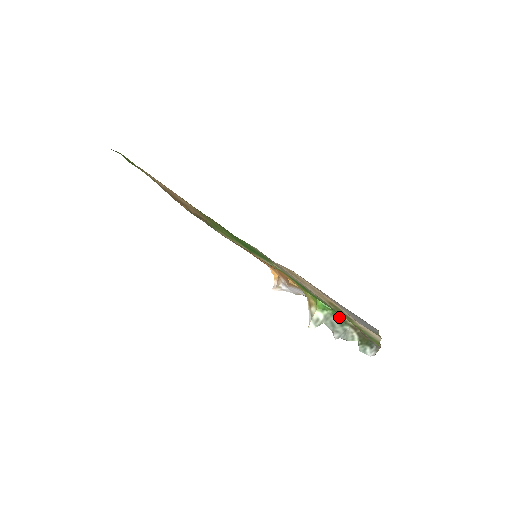
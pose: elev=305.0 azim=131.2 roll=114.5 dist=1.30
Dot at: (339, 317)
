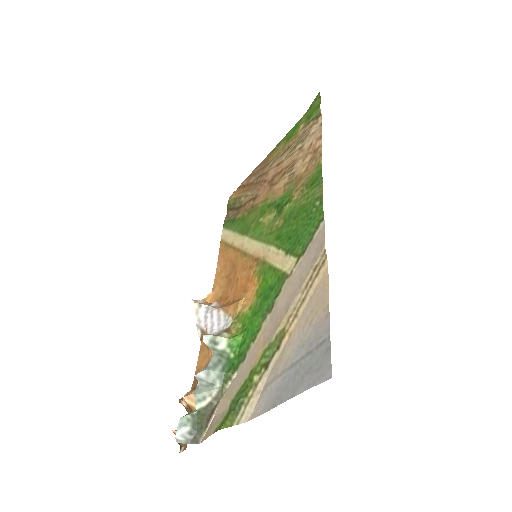
Dot at: (232, 368)
